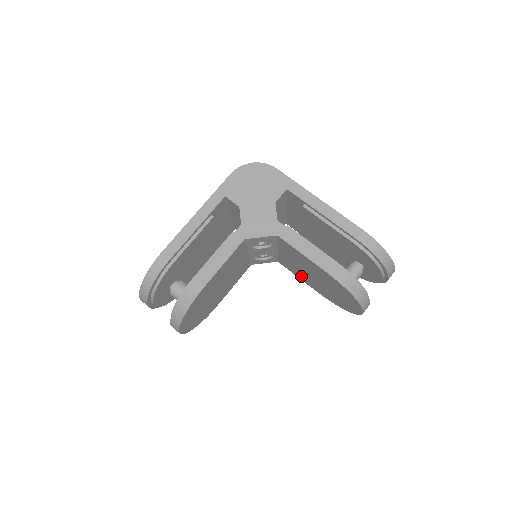
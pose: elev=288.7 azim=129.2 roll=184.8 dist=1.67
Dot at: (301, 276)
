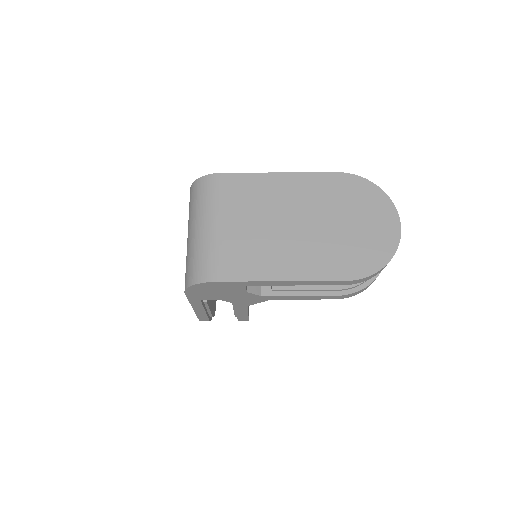
Dot at: occluded
